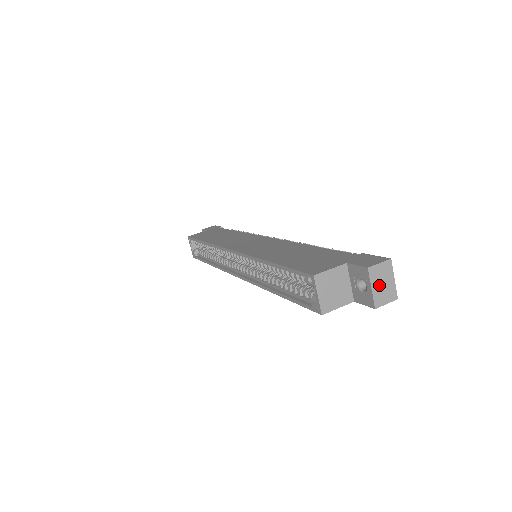
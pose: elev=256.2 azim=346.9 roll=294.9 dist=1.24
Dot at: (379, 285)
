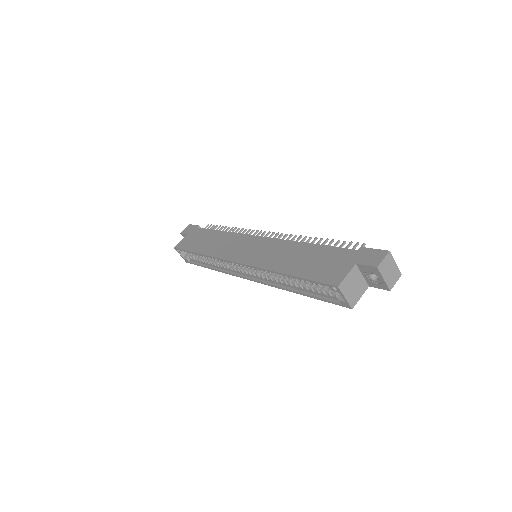
Dot at: (388, 274)
